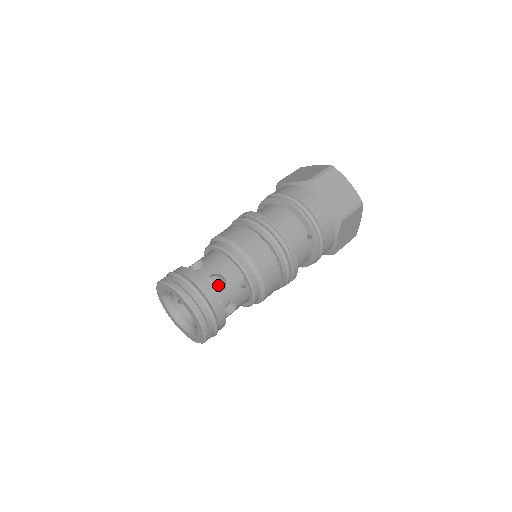
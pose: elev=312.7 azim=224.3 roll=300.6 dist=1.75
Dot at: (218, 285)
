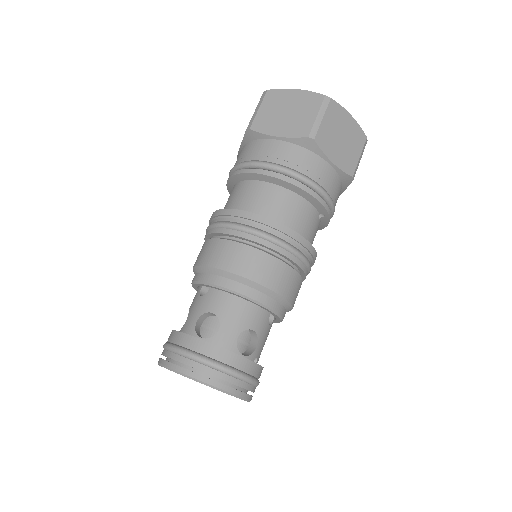
Dot at: (245, 338)
